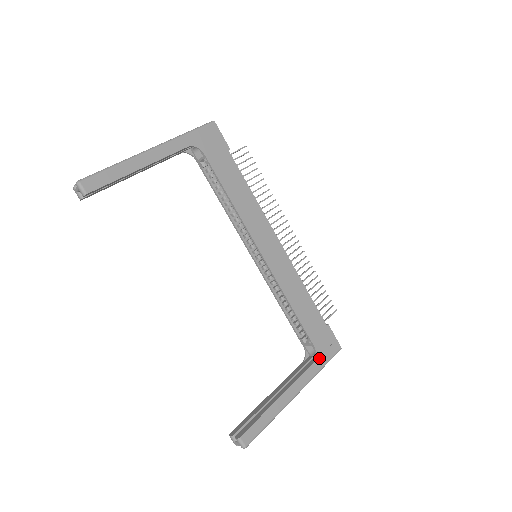
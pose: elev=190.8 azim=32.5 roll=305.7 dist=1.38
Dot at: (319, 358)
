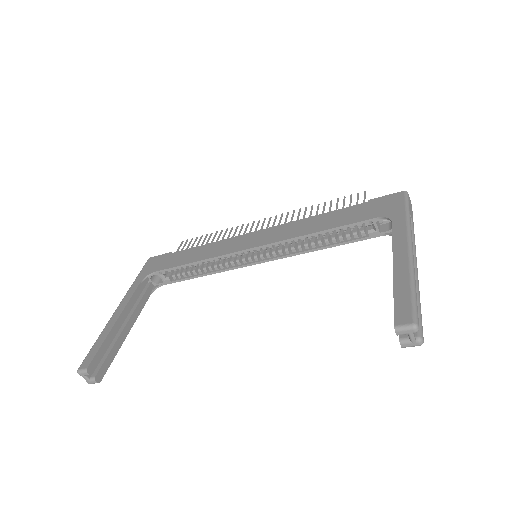
Dot at: (393, 215)
